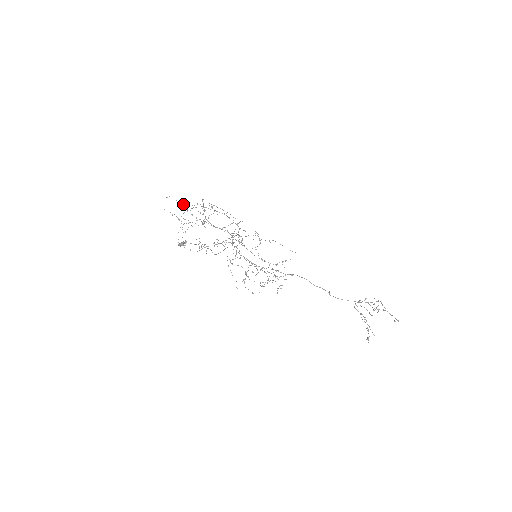
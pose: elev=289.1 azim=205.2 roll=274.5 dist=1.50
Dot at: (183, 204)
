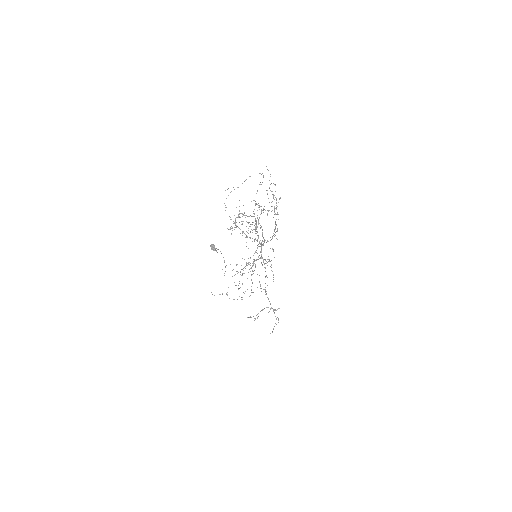
Dot at: occluded
